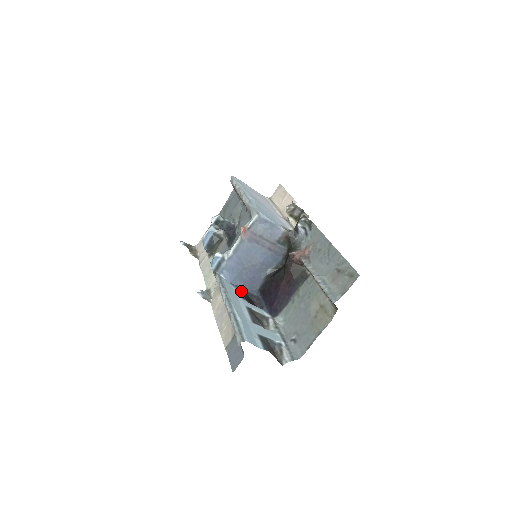
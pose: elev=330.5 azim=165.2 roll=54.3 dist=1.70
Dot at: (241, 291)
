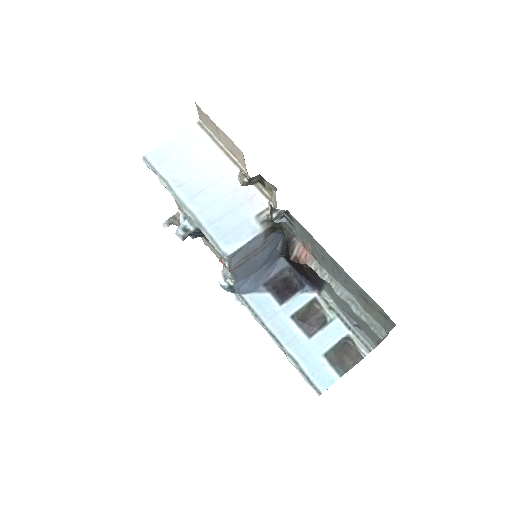
Dot at: (271, 290)
